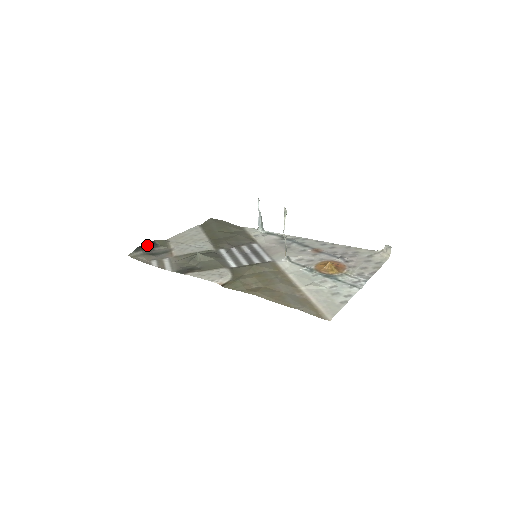
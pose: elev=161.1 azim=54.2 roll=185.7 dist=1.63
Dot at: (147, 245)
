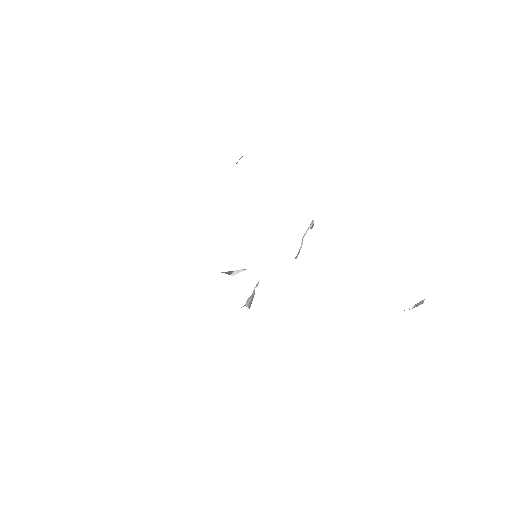
Dot at: occluded
